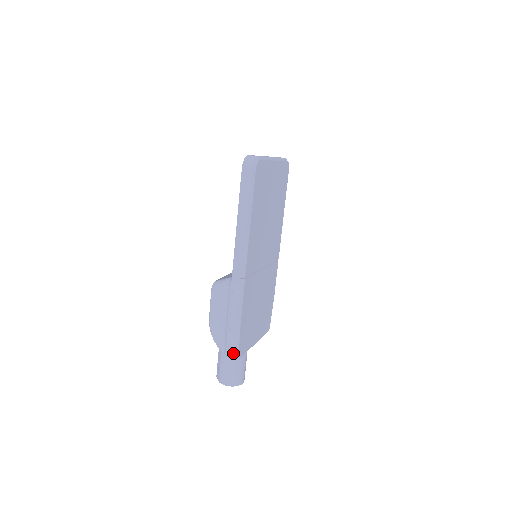
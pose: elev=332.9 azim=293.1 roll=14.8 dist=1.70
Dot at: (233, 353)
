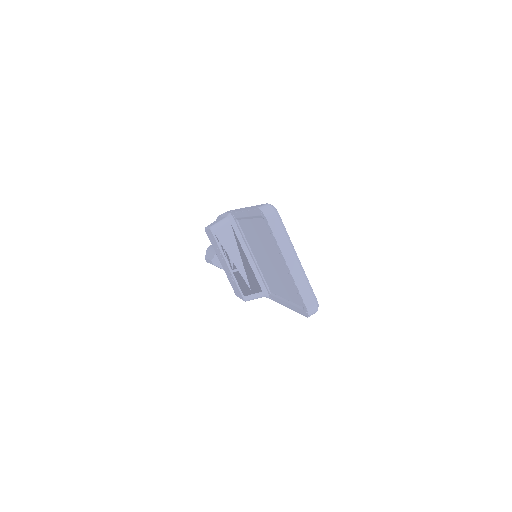
Dot at: occluded
